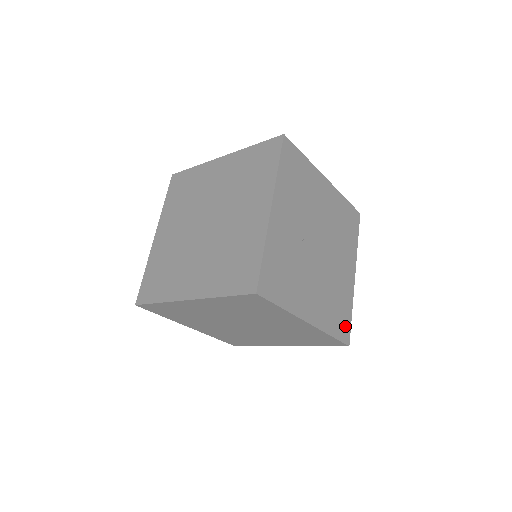
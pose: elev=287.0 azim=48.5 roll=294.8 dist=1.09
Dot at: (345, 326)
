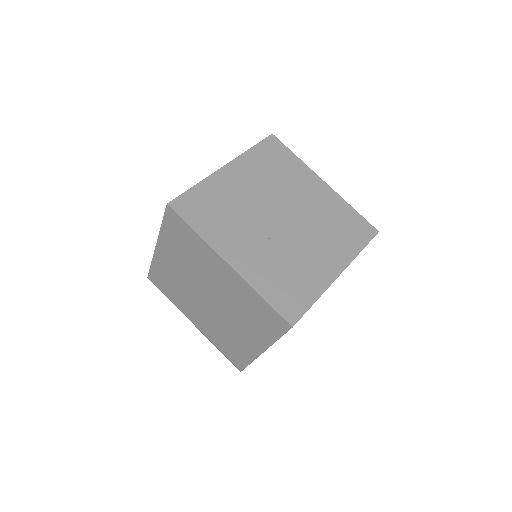
Dot at: (361, 226)
